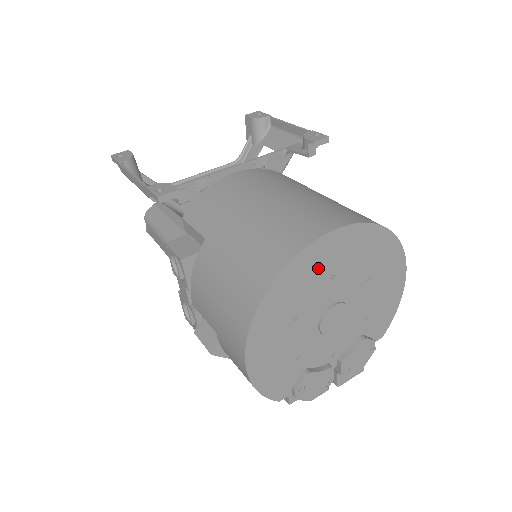
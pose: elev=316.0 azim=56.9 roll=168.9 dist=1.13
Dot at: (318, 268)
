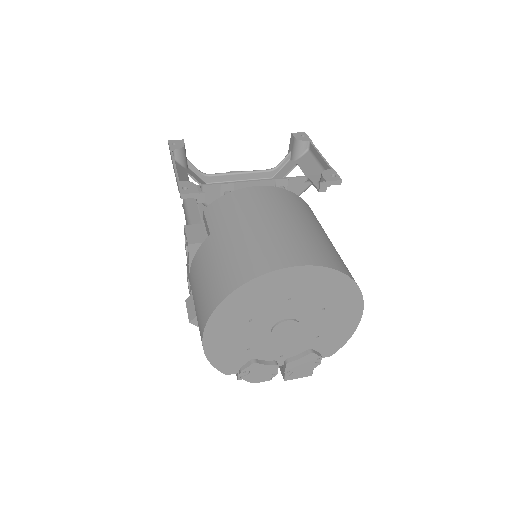
Dot at: (277, 290)
